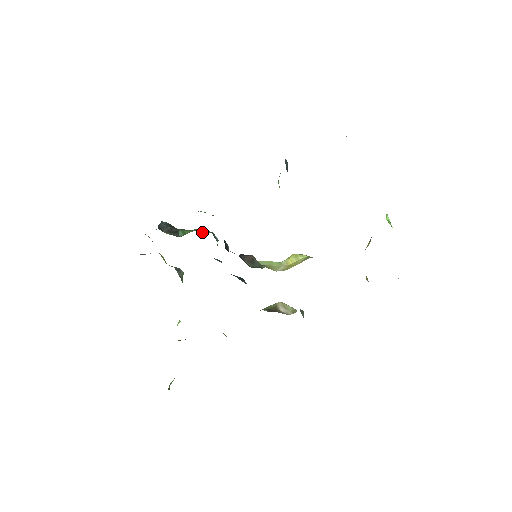
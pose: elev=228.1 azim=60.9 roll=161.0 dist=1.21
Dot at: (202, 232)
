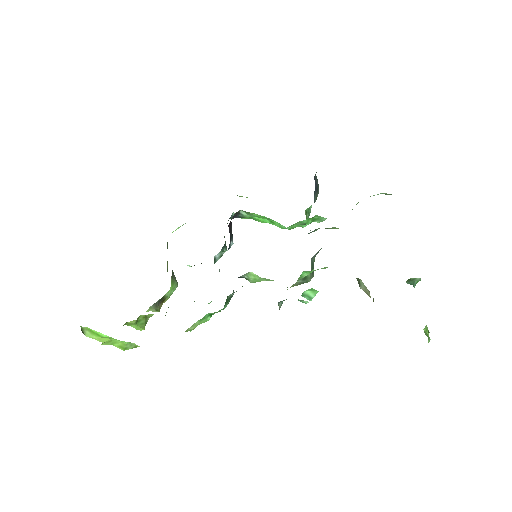
Dot at: occluded
